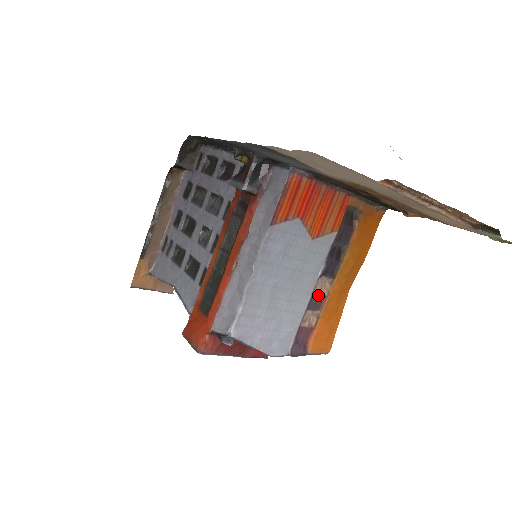
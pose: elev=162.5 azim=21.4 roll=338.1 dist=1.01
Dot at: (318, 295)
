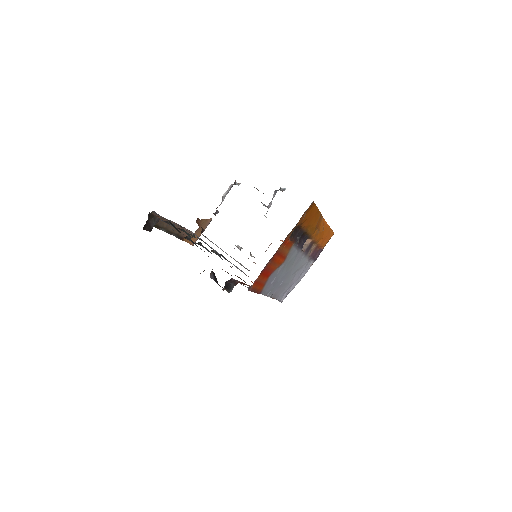
Dot at: (308, 247)
